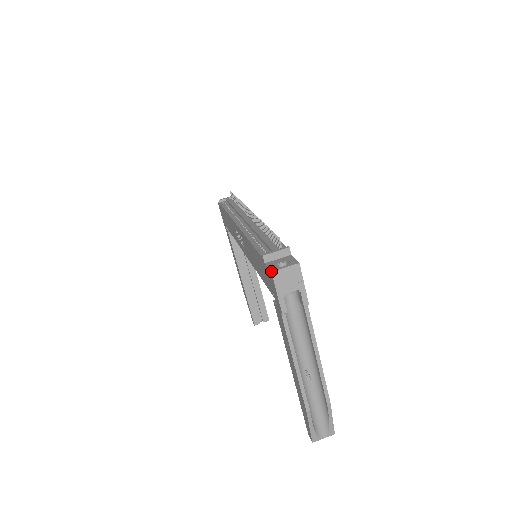
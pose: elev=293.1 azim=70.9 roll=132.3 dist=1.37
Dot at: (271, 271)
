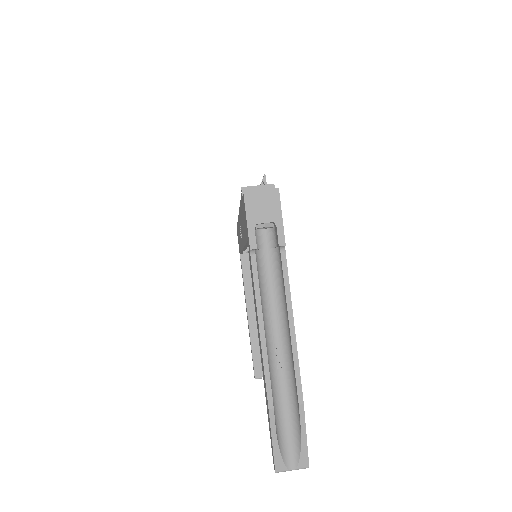
Dot at: occluded
